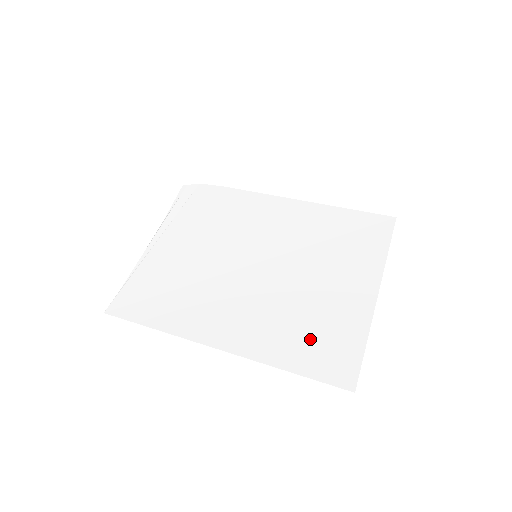
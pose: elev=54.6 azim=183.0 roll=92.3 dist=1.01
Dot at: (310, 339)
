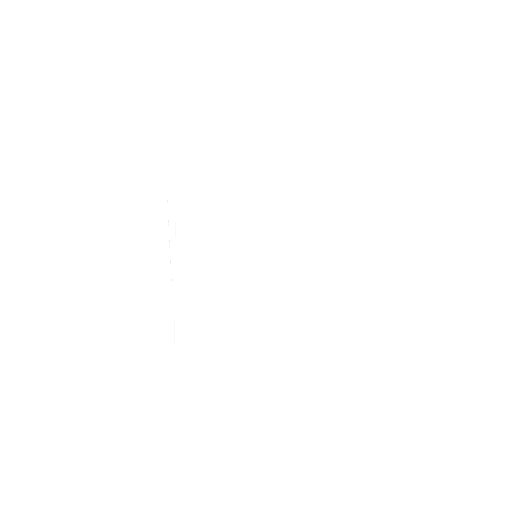
Dot at: (324, 331)
